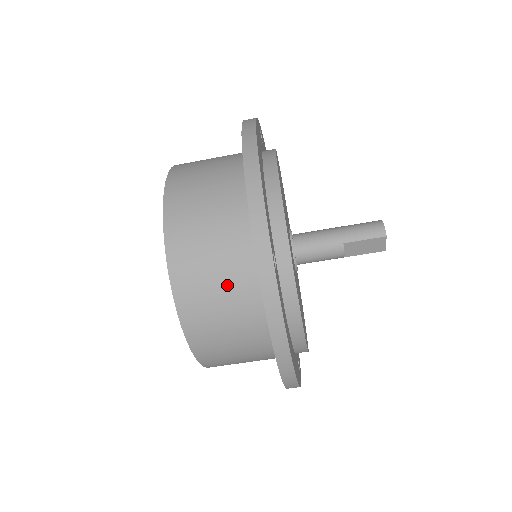
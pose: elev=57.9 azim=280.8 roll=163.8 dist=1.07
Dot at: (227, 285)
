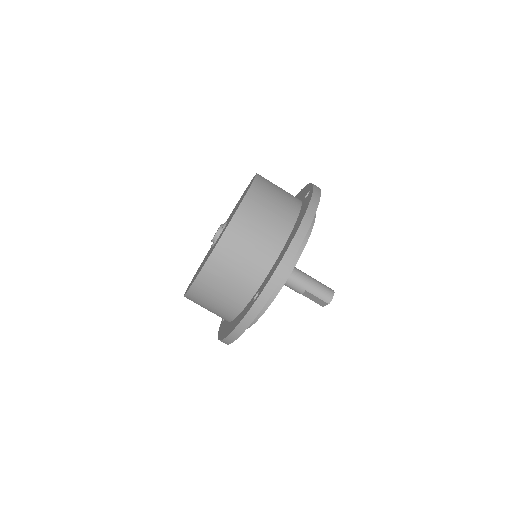
Dot at: (232, 288)
